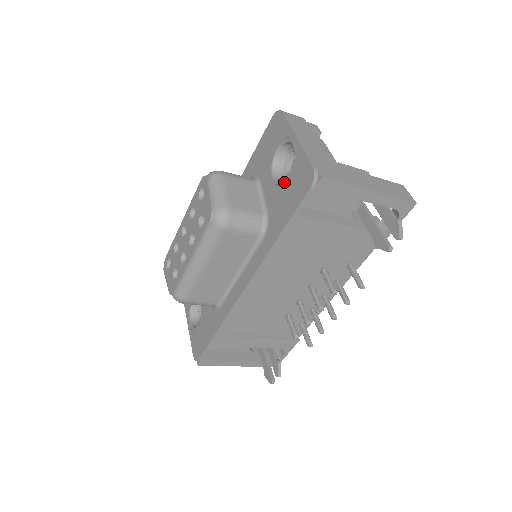
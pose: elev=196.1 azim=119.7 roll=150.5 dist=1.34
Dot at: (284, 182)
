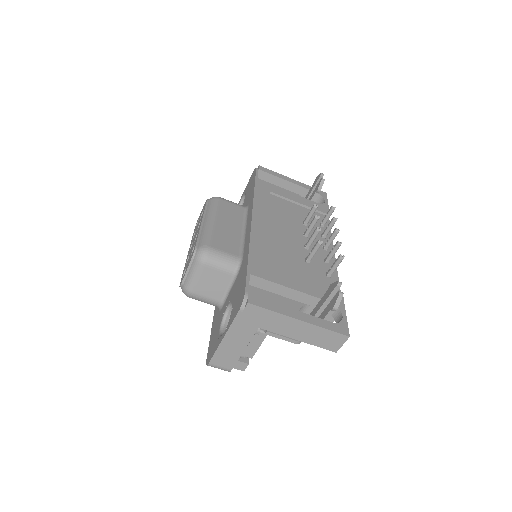
Dot at: (245, 197)
